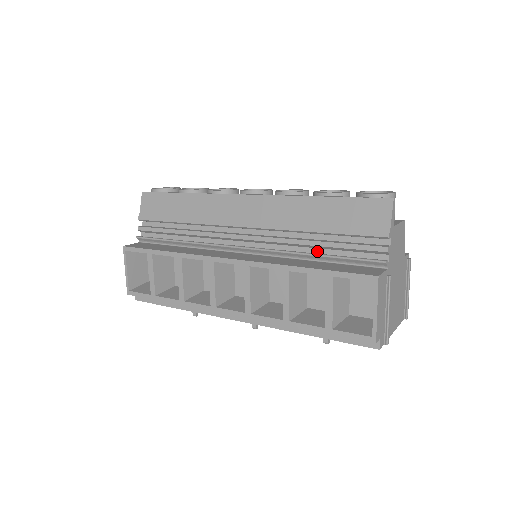
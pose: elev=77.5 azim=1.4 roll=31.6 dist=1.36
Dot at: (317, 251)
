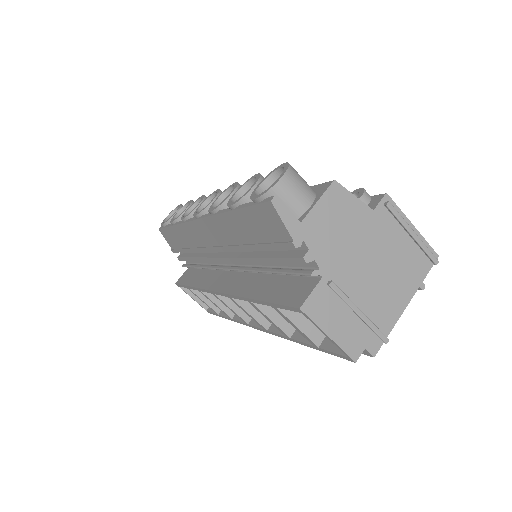
Dot at: (269, 263)
